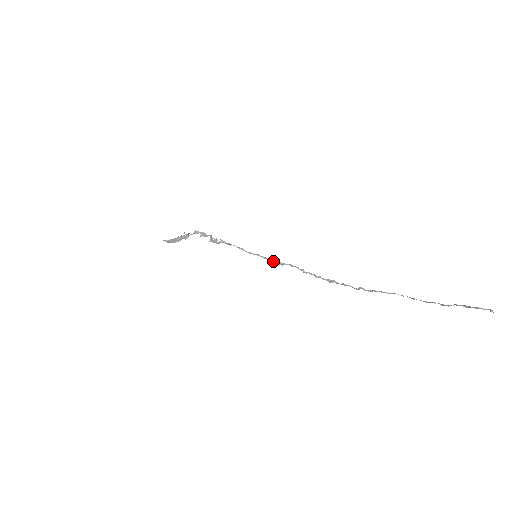
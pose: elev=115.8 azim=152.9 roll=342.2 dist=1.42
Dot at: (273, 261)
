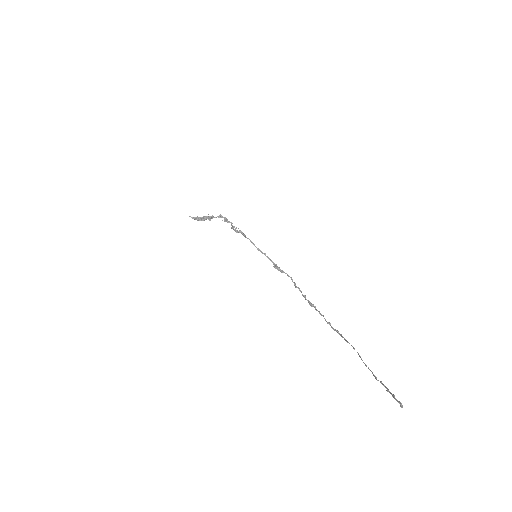
Dot at: (275, 265)
